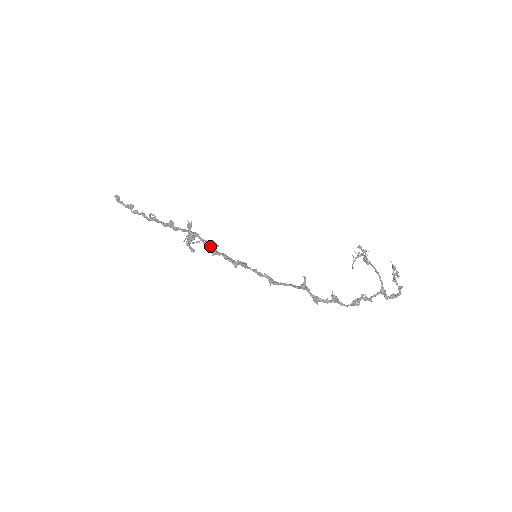
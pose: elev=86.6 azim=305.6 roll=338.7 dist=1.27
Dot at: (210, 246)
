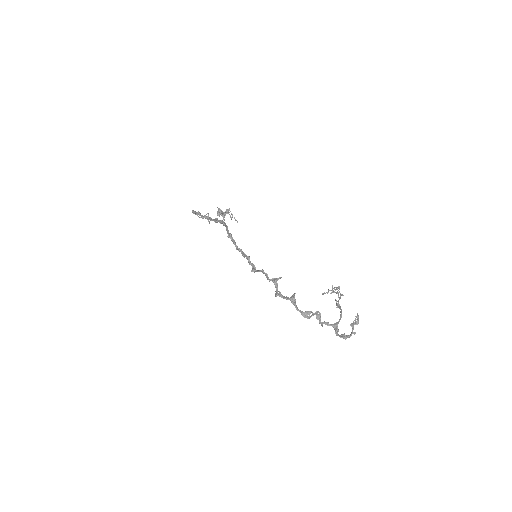
Dot at: occluded
